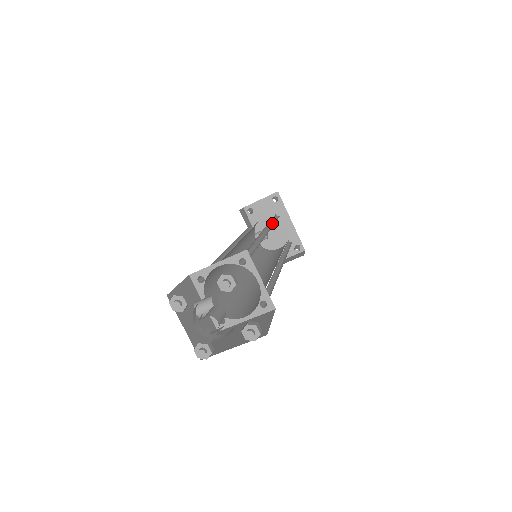
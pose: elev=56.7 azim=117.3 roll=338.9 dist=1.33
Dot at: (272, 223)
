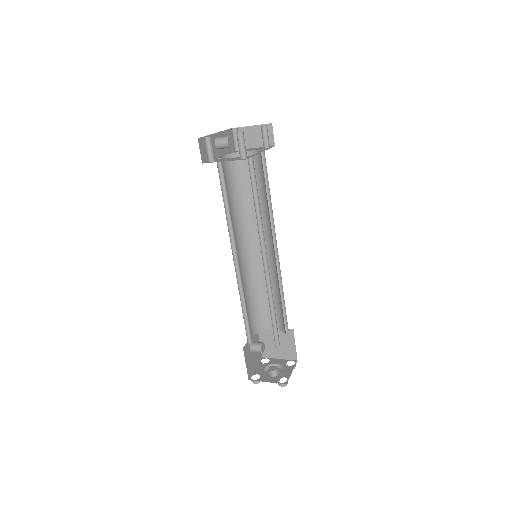
Dot at: (256, 205)
